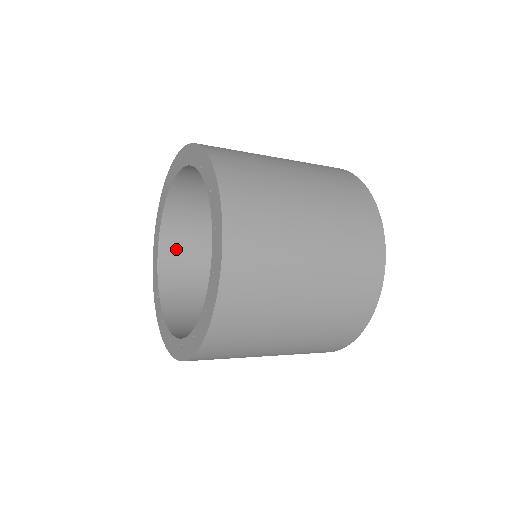
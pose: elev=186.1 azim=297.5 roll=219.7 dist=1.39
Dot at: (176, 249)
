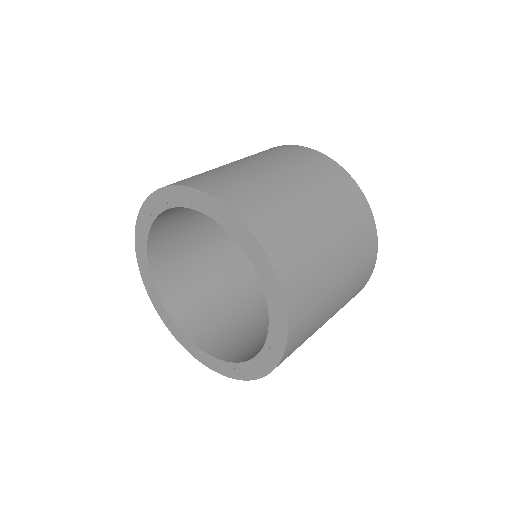
Dot at: (175, 293)
